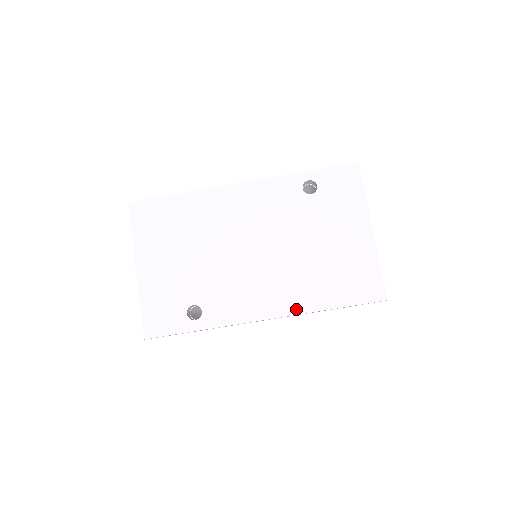
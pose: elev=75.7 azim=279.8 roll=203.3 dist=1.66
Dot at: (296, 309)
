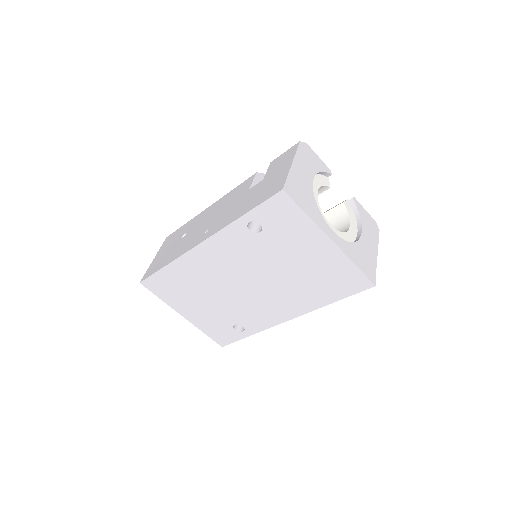
Dot at: (306, 310)
